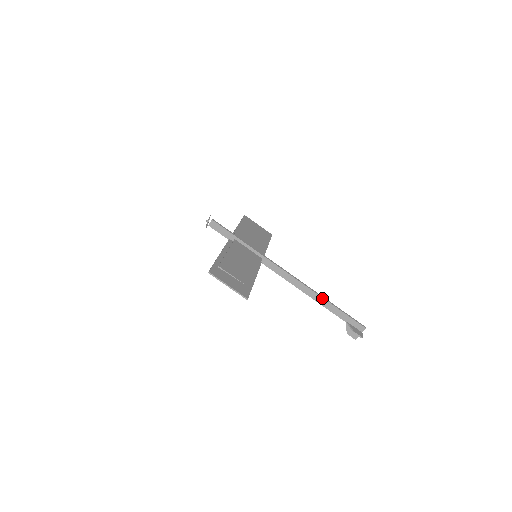
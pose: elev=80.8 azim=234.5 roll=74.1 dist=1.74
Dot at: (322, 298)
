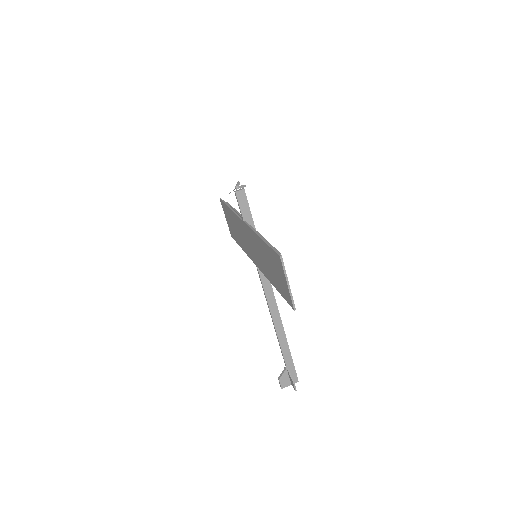
Dot at: (284, 333)
